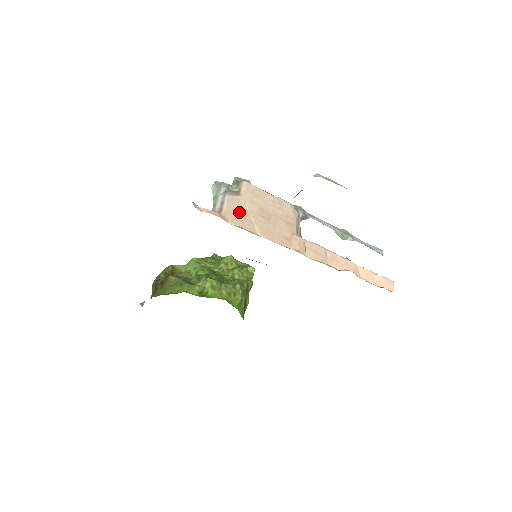
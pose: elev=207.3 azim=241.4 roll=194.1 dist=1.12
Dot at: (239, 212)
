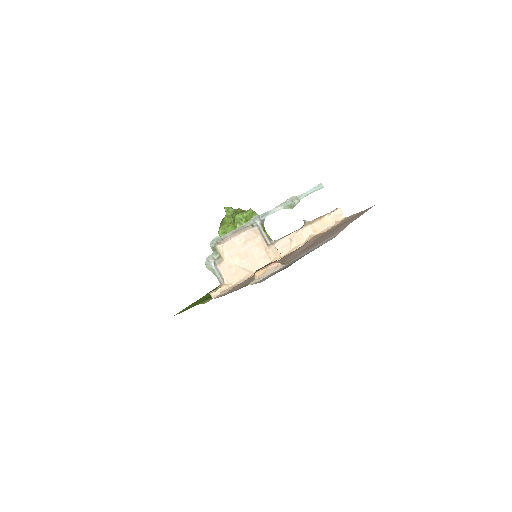
Dot at: (232, 271)
